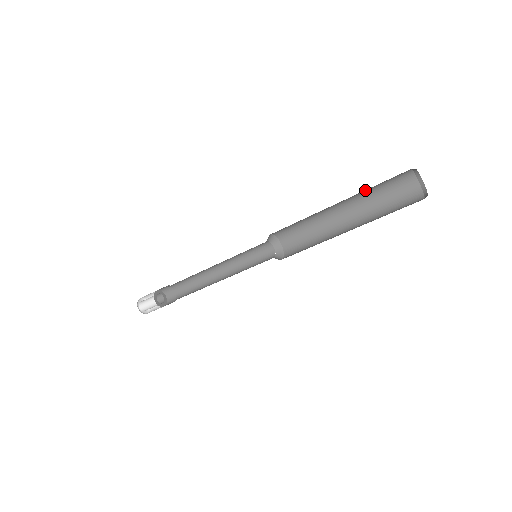
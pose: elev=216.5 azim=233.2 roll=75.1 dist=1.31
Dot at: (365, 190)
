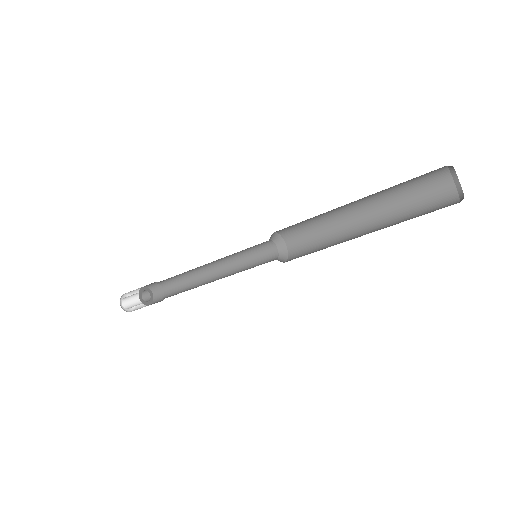
Dot at: occluded
